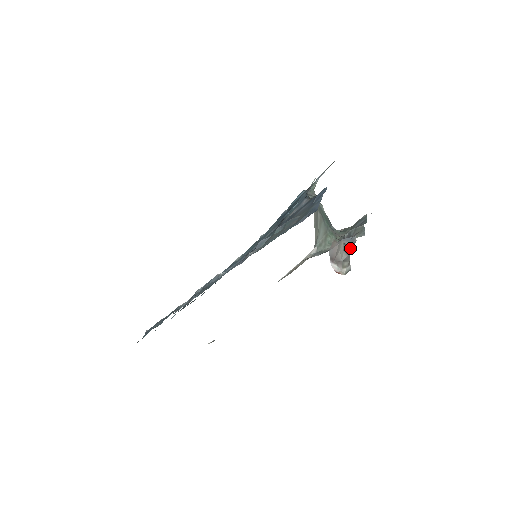
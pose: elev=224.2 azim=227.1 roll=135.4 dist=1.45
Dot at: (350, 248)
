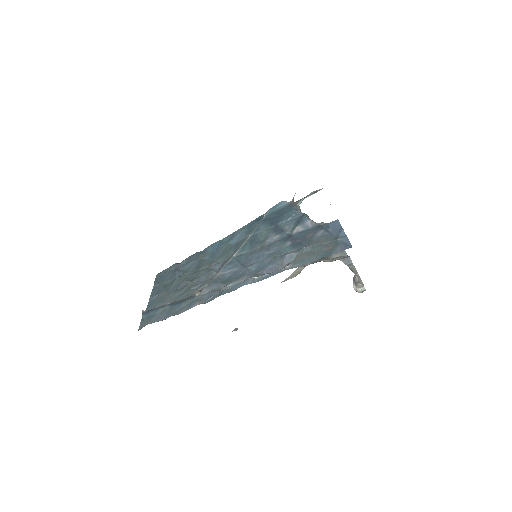
Dot at: (355, 270)
